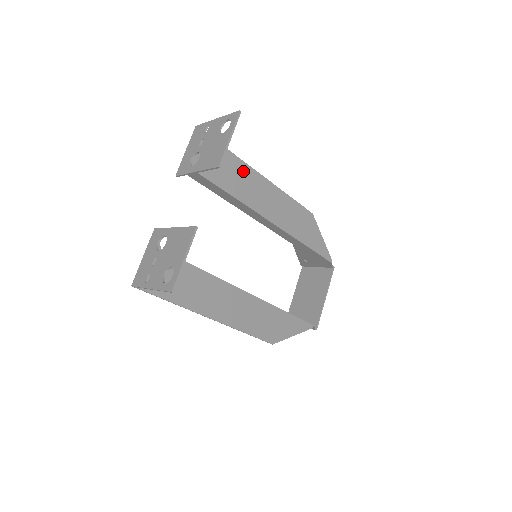
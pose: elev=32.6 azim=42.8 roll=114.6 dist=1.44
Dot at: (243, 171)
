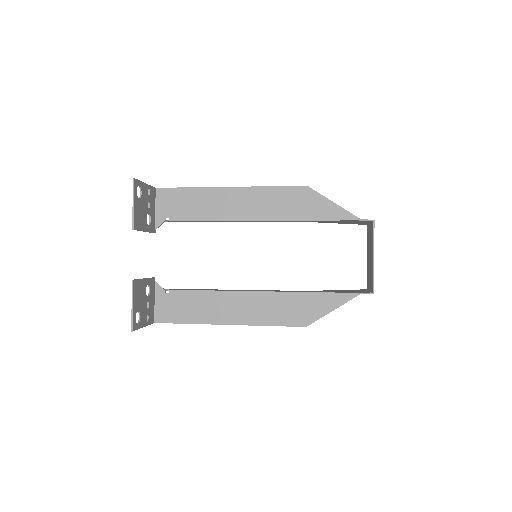
Dot at: (209, 195)
